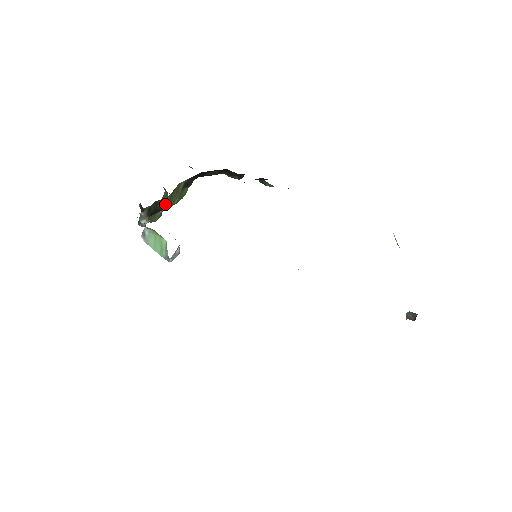
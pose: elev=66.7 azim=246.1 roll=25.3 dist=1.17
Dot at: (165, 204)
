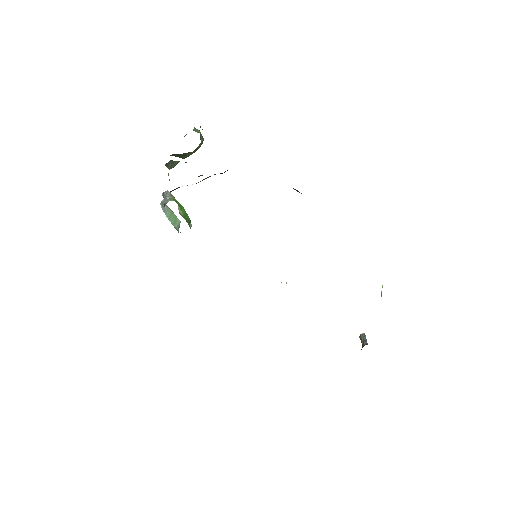
Dot at: occluded
